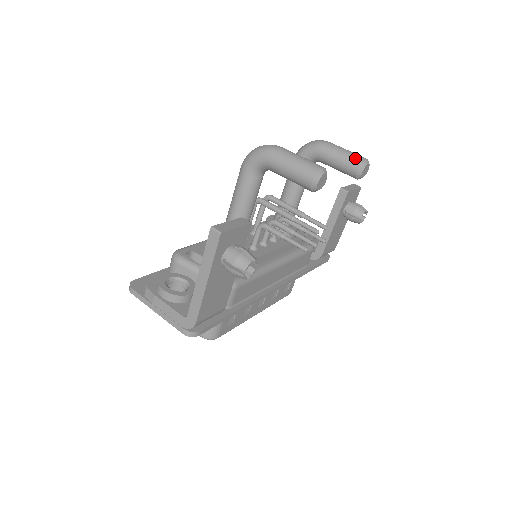
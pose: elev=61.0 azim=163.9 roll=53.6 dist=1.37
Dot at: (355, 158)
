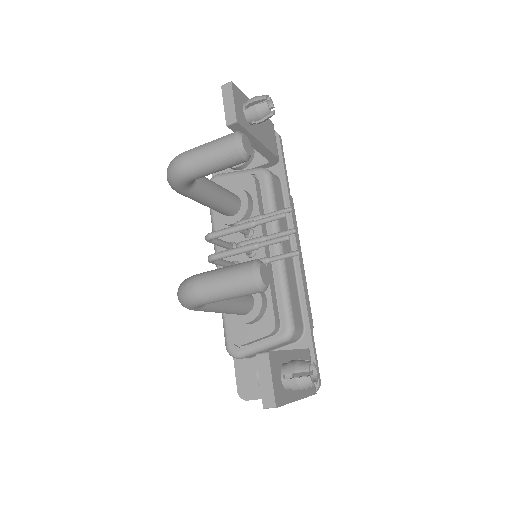
Dot at: (227, 155)
